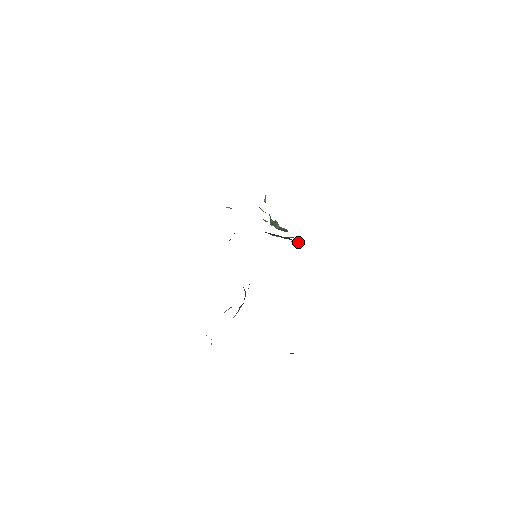
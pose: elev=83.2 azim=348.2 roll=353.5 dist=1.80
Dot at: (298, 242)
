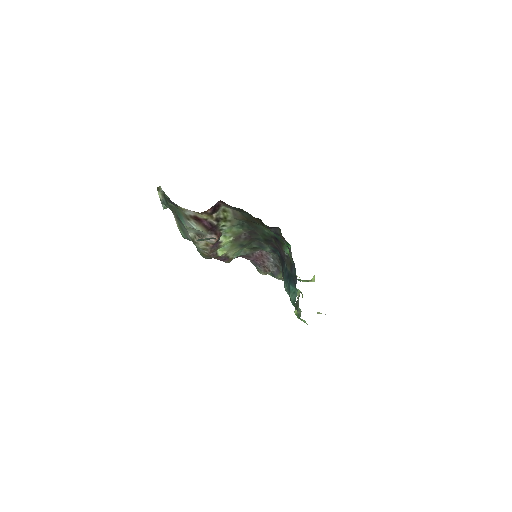
Dot at: occluded
